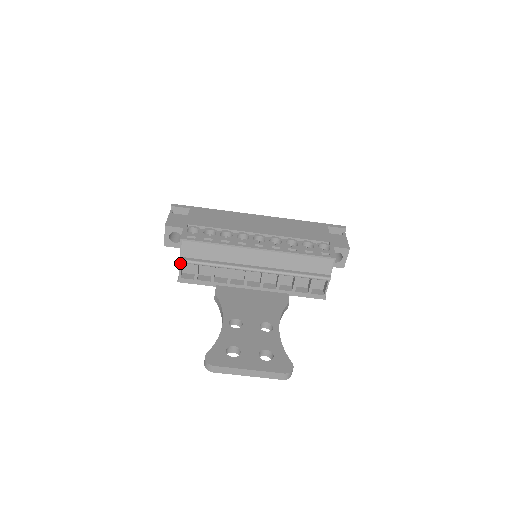
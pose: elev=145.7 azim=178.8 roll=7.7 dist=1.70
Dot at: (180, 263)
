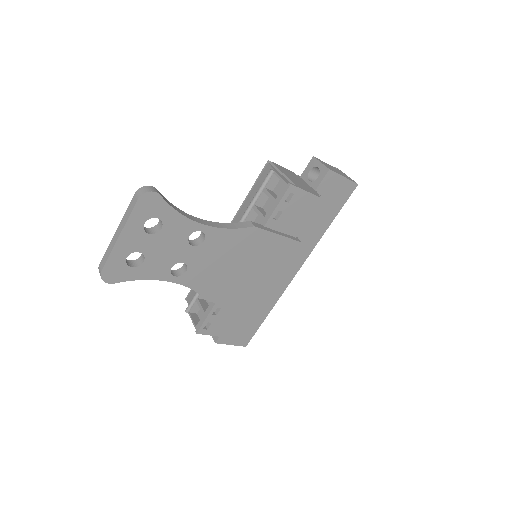
Dot at: (189, 314)
